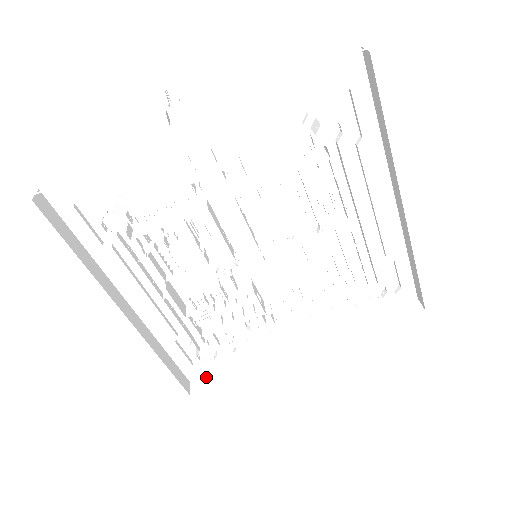
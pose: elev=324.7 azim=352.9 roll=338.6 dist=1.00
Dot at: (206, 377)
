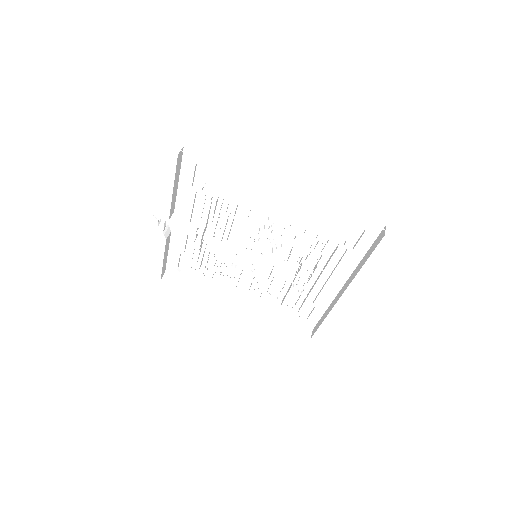
Dot at: (316, 324)
